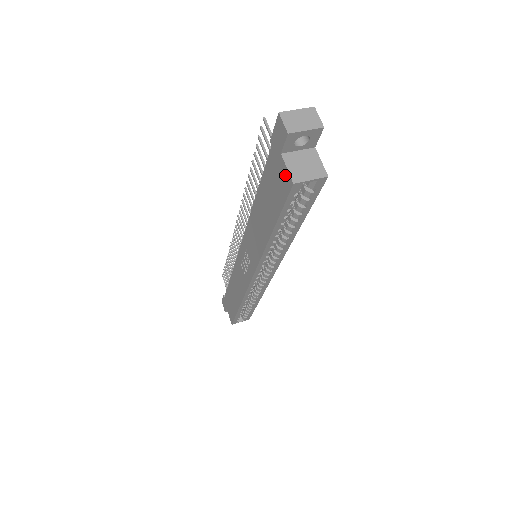
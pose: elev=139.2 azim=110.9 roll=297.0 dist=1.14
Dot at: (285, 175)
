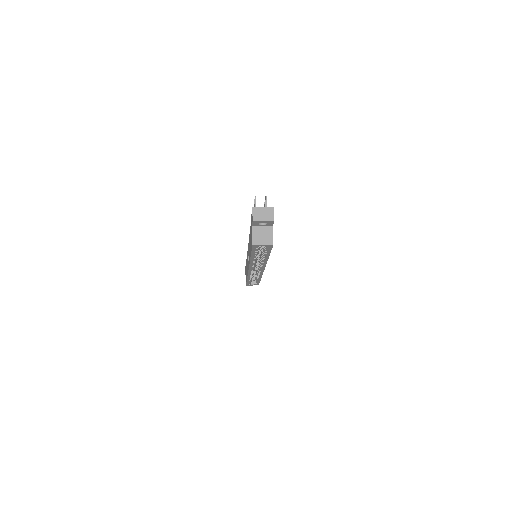
Dot at: (252, 238)
